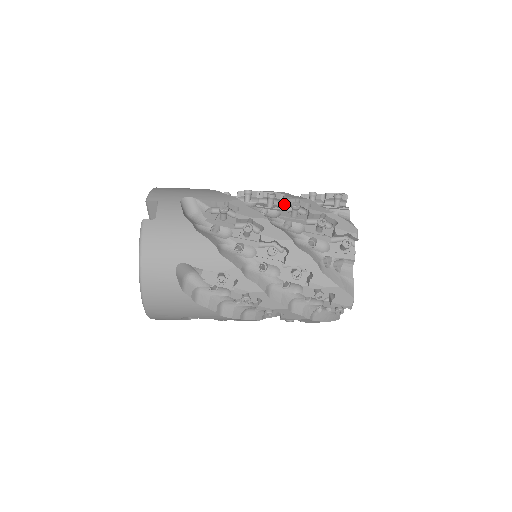
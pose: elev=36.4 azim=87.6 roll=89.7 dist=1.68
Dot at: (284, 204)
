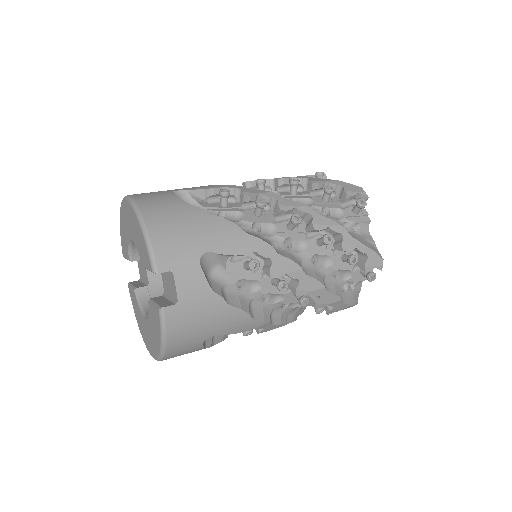
Dot at: (311, 231)
